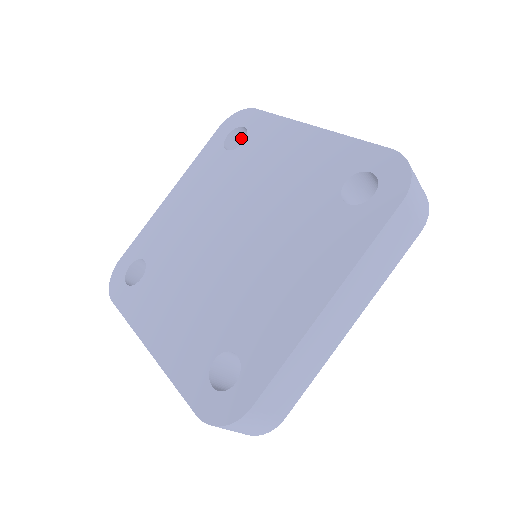
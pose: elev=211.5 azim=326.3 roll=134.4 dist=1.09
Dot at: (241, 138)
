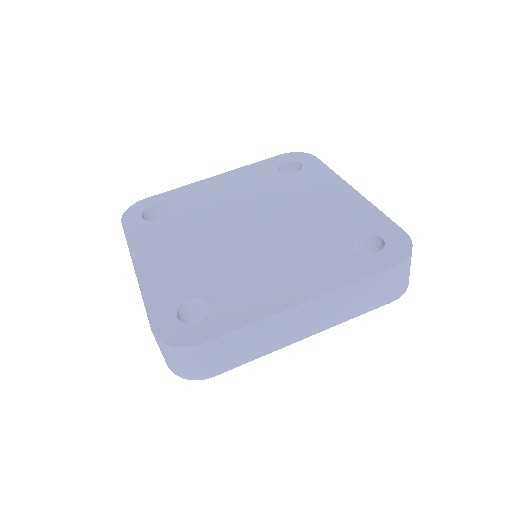
Dot at: (293, 171)
